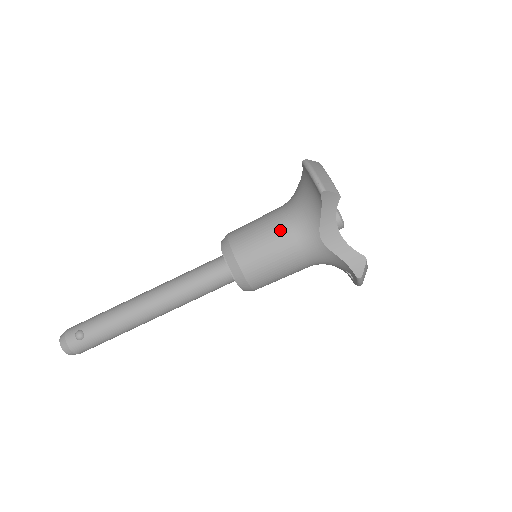
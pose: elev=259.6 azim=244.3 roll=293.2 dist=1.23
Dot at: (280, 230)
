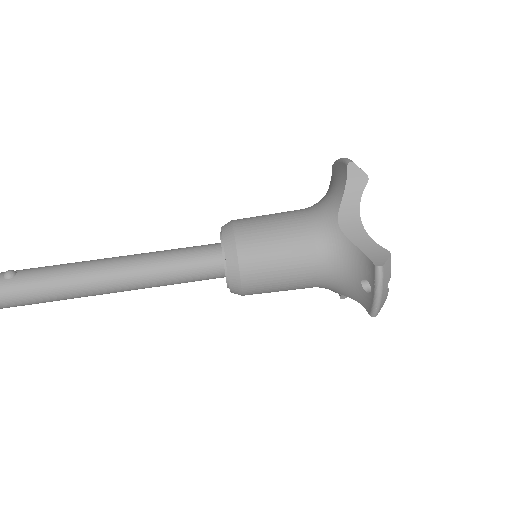
Dot at: (293, 214)
